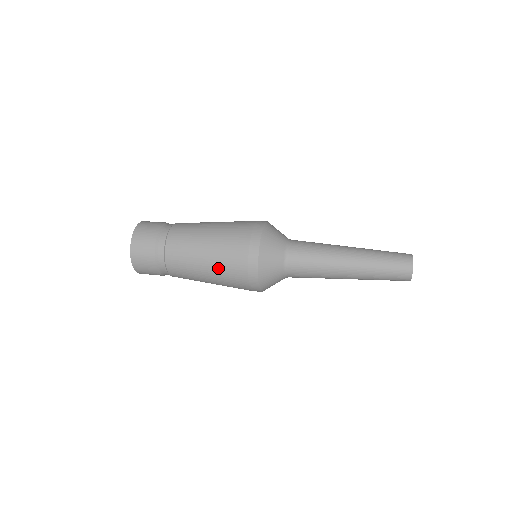
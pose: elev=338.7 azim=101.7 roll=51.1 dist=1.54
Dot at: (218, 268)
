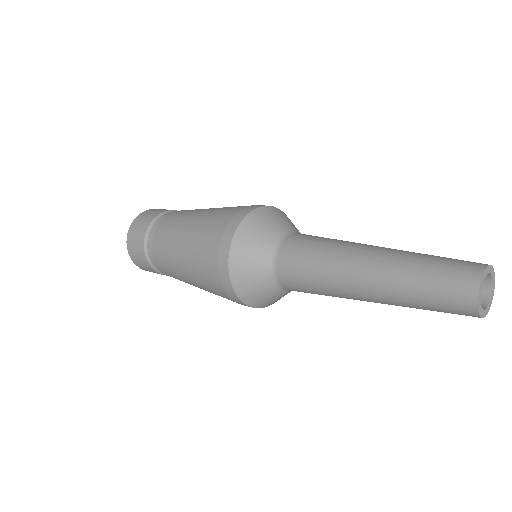
Dot at: (199, 282)
